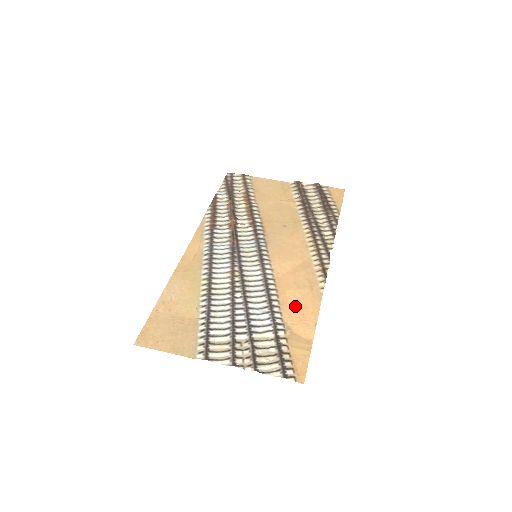
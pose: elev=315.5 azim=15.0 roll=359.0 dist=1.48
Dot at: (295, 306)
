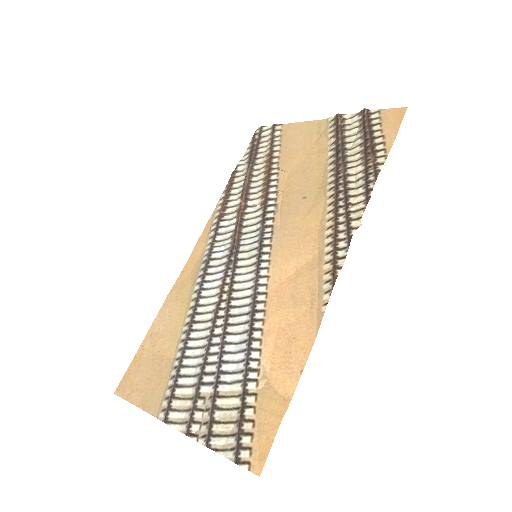
Dot at: (283, 337)
